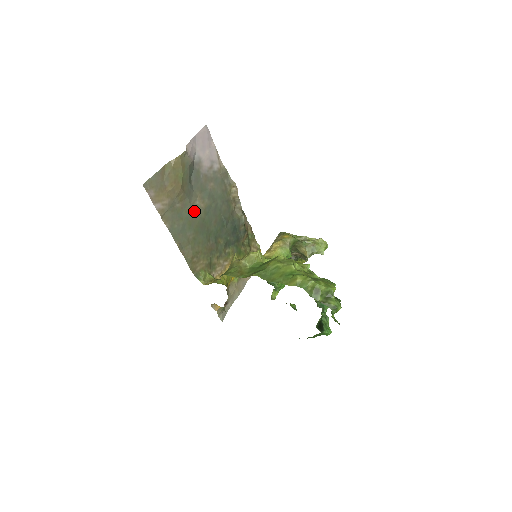
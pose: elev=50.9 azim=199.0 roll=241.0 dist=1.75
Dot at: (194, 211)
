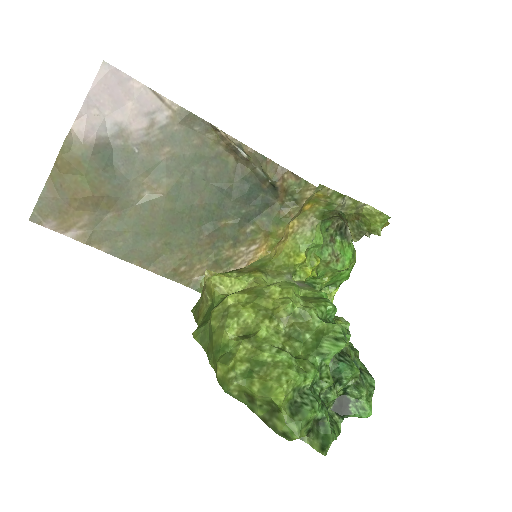
Dot at: (146, 208)
